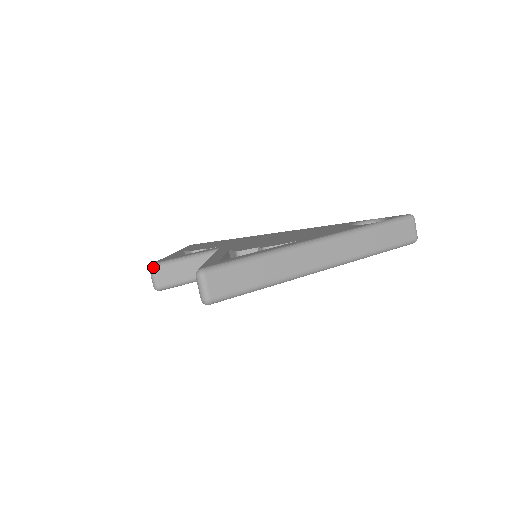
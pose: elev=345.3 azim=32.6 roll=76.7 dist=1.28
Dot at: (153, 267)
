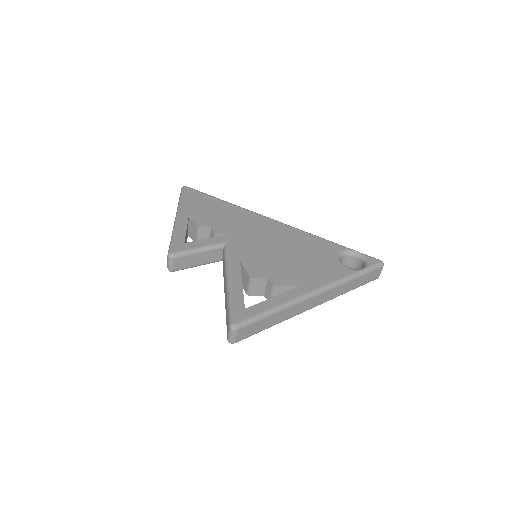
Dot at: (172, 257)
